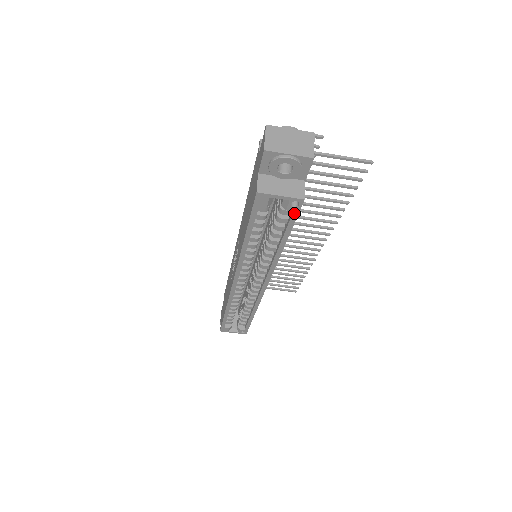
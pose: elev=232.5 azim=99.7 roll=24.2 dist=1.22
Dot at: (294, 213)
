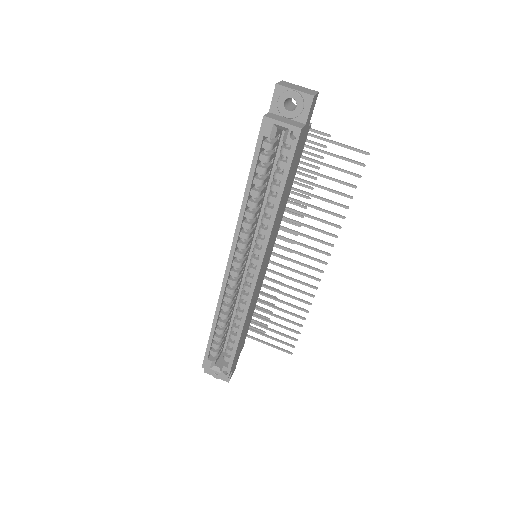
Dot at: (292, 148)
